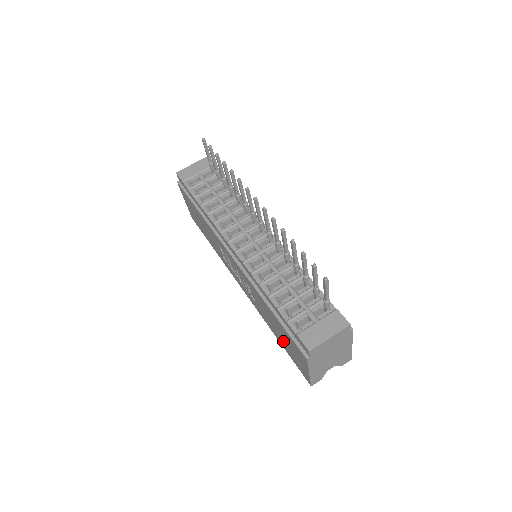
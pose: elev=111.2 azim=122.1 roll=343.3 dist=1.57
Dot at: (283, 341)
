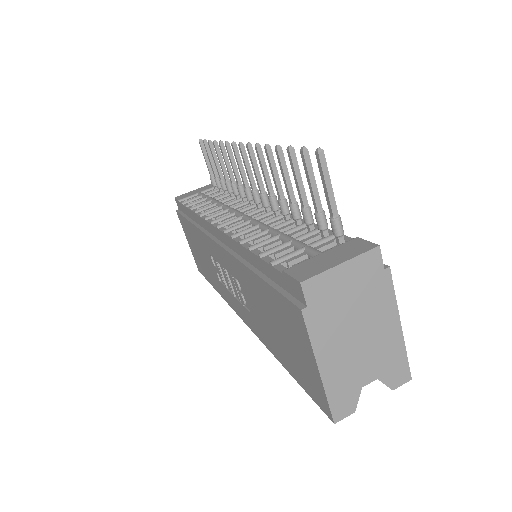
Dot at: (284, 347)
